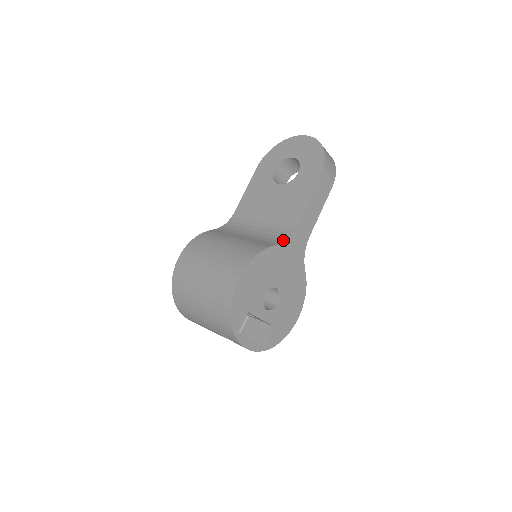
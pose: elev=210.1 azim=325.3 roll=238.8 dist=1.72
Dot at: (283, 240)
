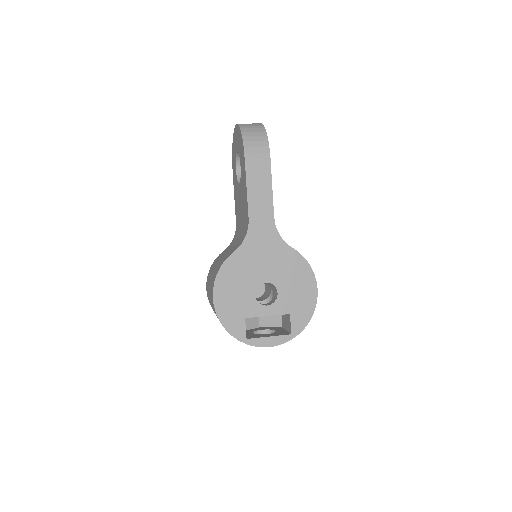
Dot at: (243, 240)
